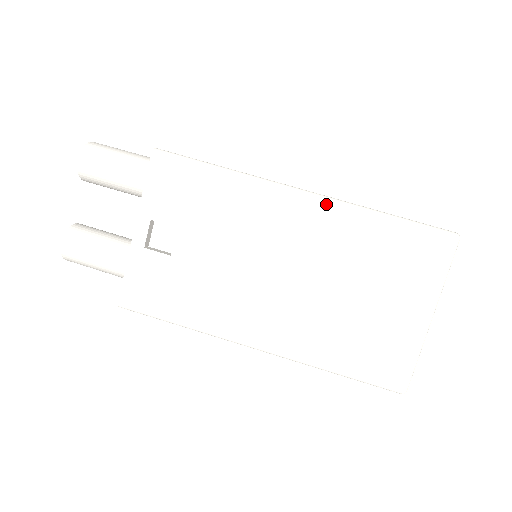
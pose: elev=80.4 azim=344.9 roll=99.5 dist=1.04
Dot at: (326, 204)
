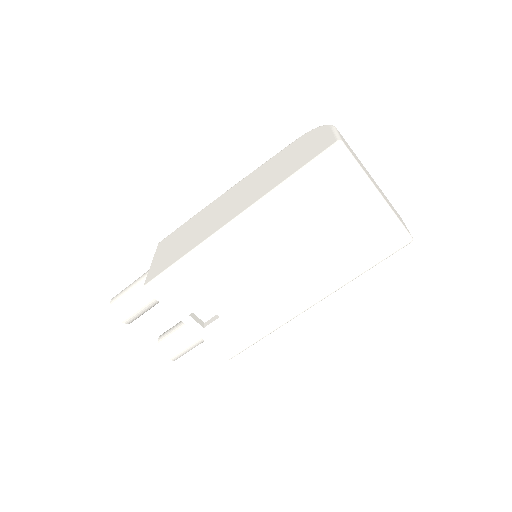
Dot at: (254, 212)
